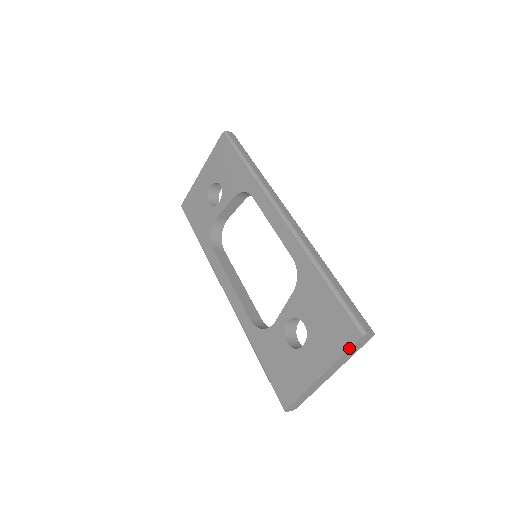
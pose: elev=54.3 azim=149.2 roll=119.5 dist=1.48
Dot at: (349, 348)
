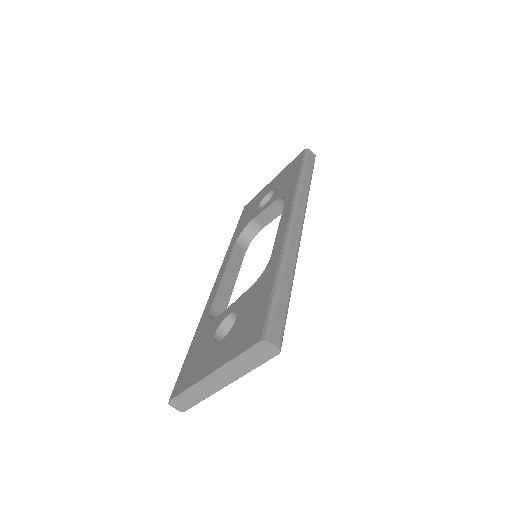
Dot at: (245, 350)
